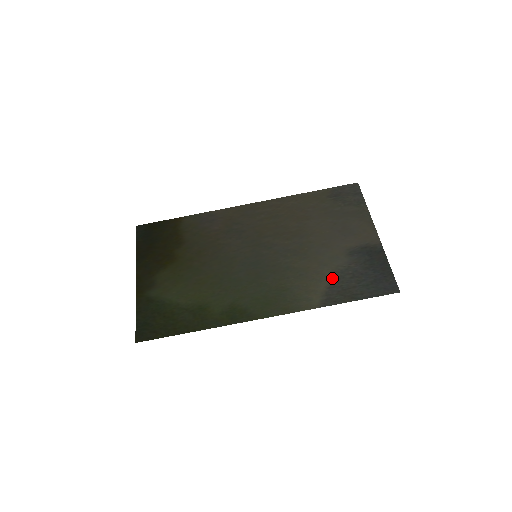
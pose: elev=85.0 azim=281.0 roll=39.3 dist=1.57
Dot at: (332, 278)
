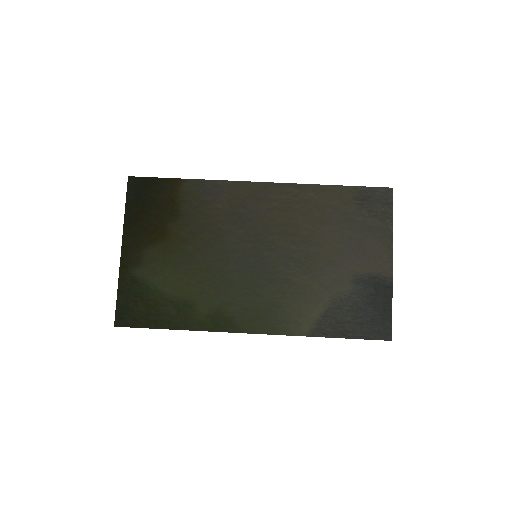
Dot at: (329, 306)
